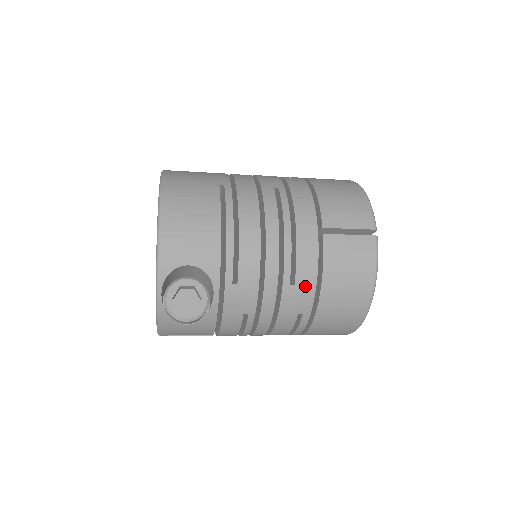
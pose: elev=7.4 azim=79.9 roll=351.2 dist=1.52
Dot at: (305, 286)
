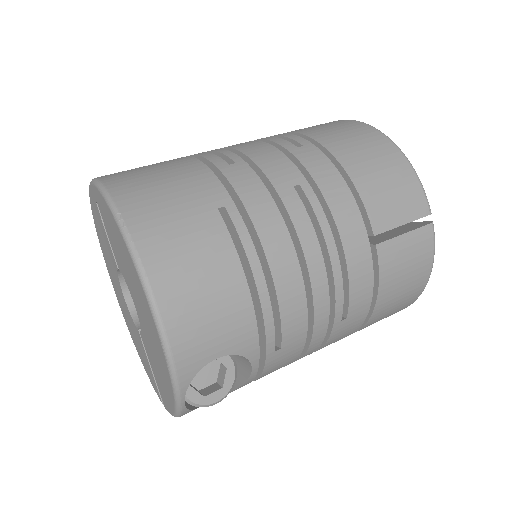
Dot at: (358, 314)
